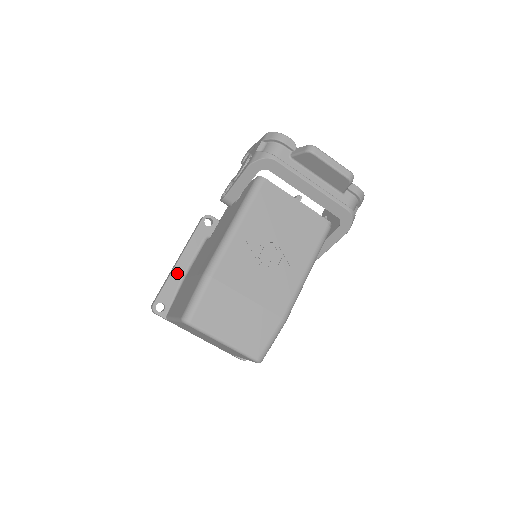
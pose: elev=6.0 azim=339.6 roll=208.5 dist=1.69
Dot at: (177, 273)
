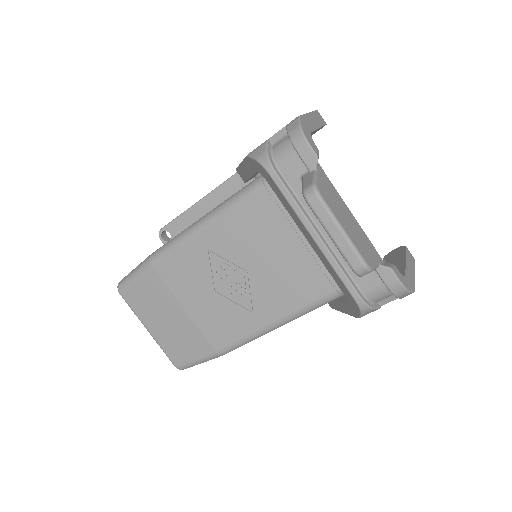
Dot at: (194, 212)
